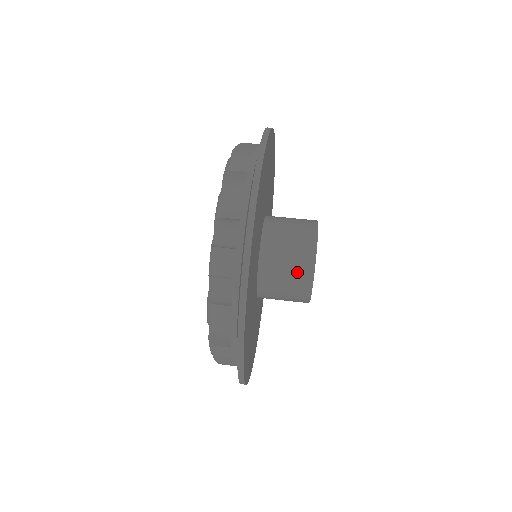
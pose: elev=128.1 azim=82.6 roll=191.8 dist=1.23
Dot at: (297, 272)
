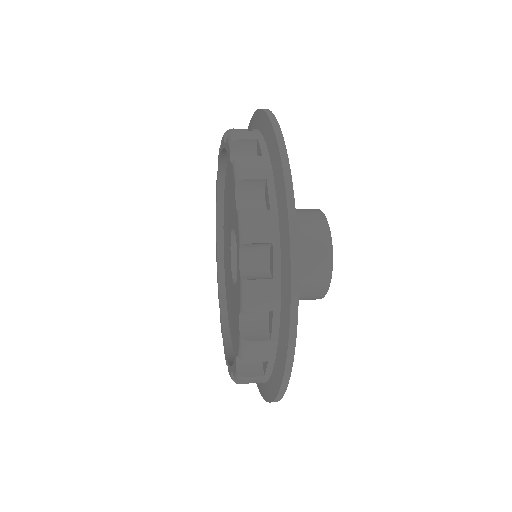
Dot at: (309, 219)
